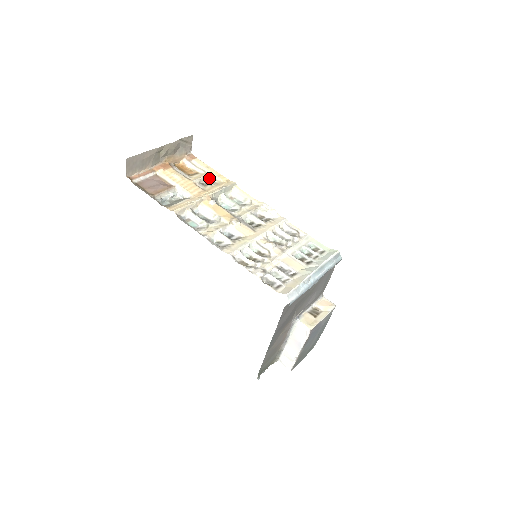
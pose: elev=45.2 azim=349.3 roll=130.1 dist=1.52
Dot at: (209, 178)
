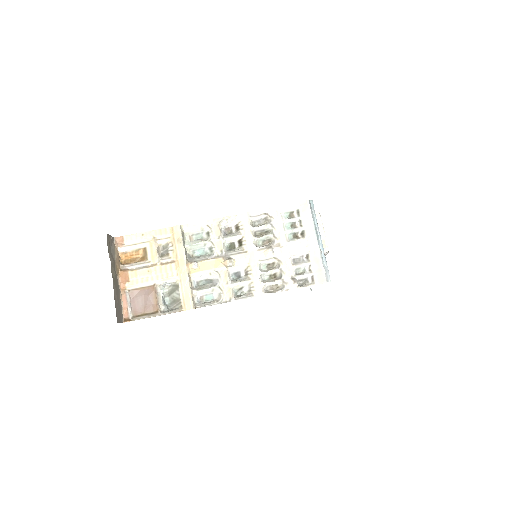
Dot at: (158, 244)
